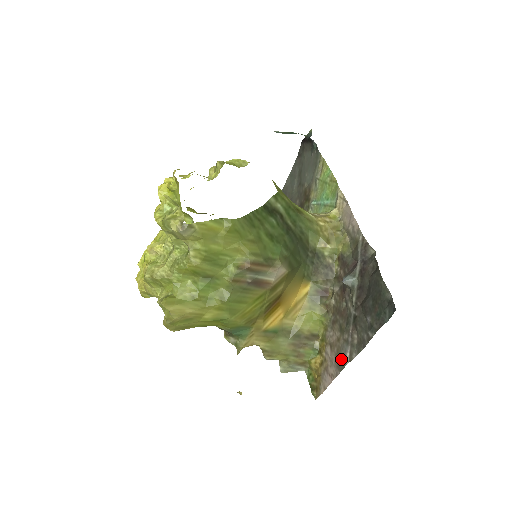
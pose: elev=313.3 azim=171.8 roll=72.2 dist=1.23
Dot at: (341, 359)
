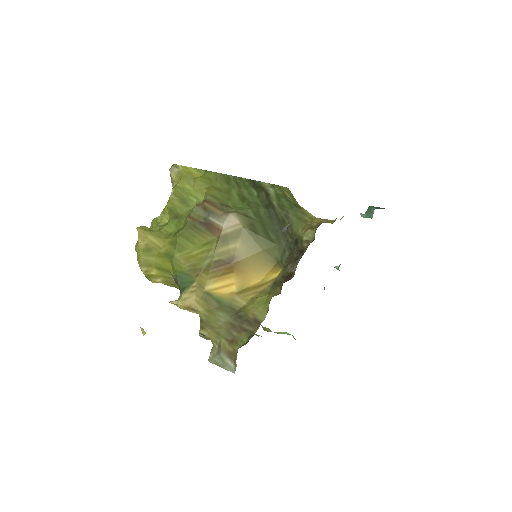
Dot at: occluded
